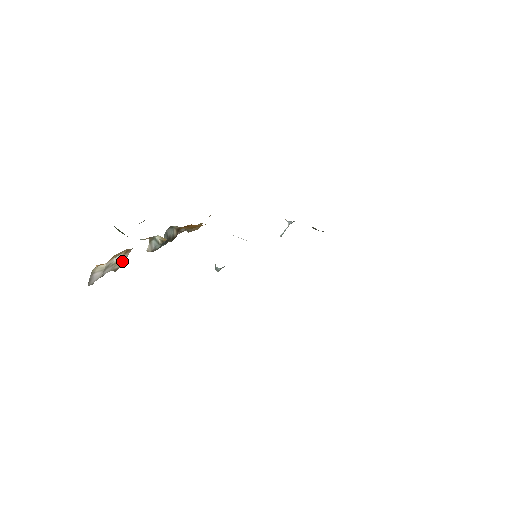
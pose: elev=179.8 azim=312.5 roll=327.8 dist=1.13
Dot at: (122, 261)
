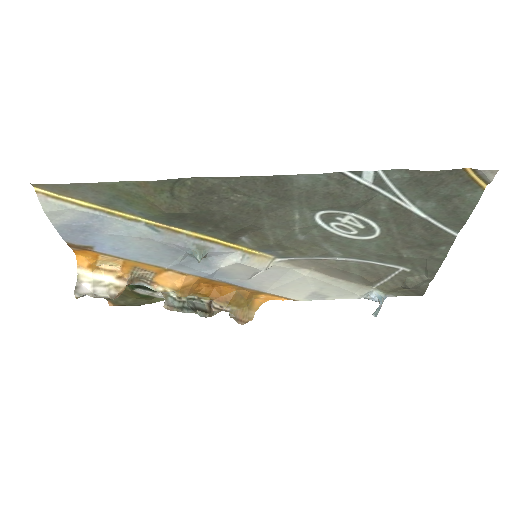
Dot at: (118, 288)
